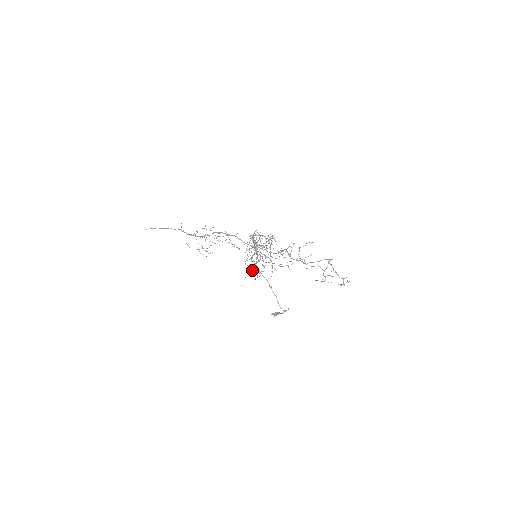
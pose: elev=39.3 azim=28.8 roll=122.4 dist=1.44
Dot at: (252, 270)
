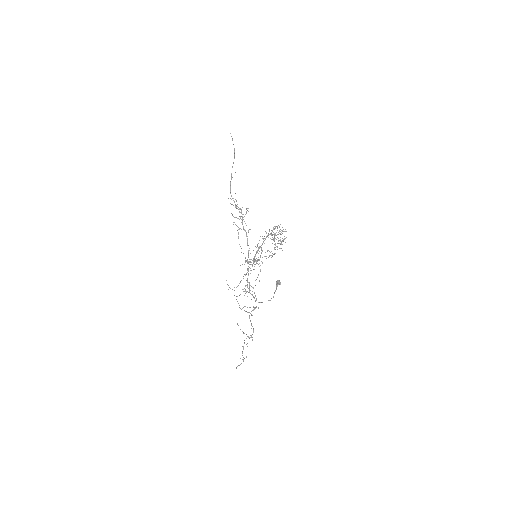
Dot at: occluded
